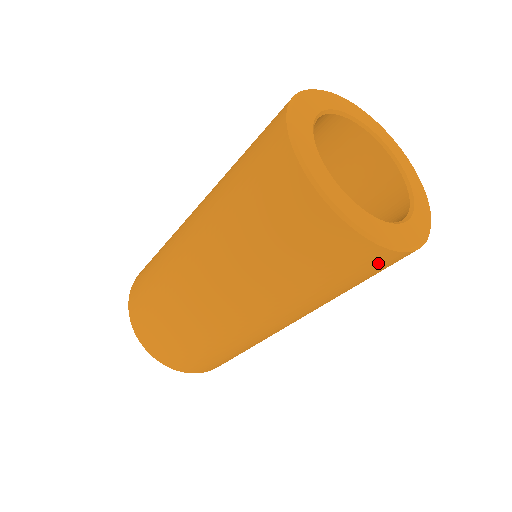
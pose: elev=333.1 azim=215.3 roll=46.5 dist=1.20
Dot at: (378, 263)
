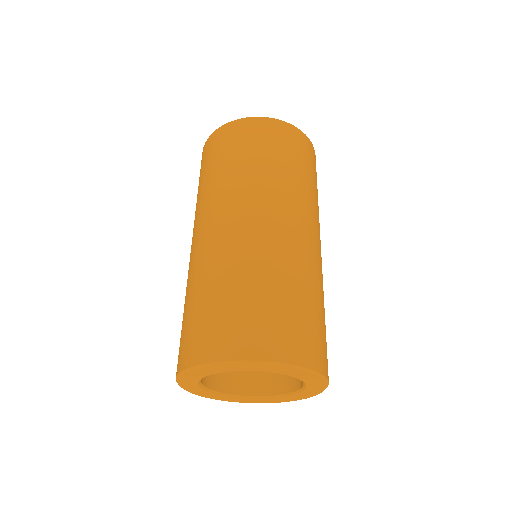
Dot at: (262, 128)
